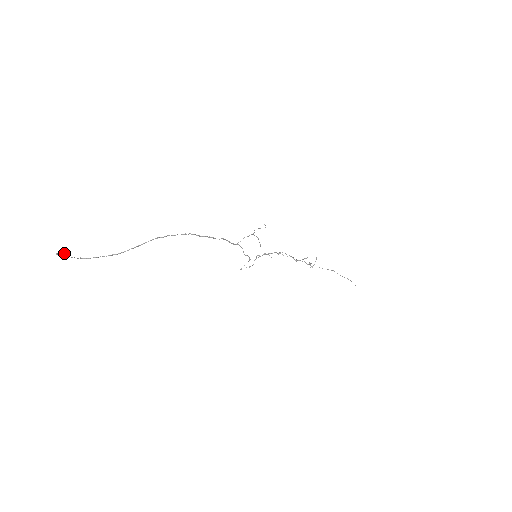
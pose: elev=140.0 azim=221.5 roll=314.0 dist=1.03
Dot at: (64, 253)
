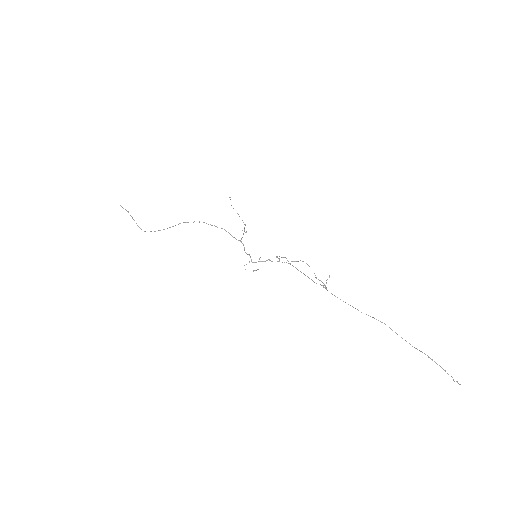
Dot at: (128, 211)
